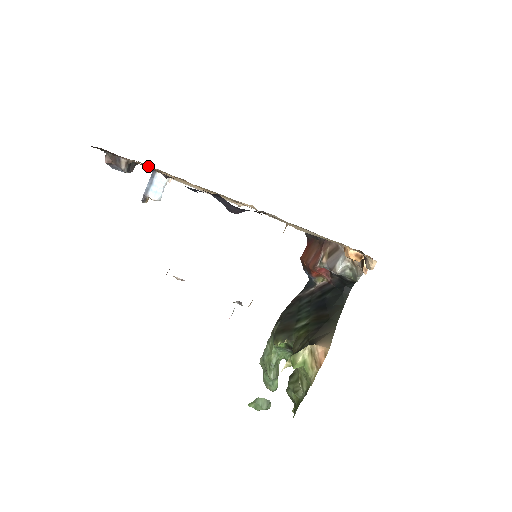
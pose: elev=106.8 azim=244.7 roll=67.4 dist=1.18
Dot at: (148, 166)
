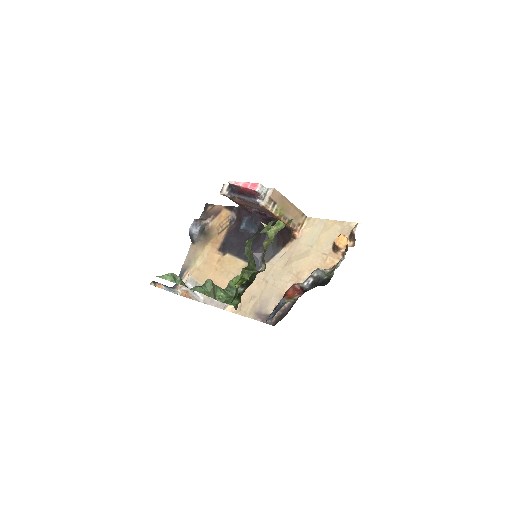
Dot at: (202, 247)
